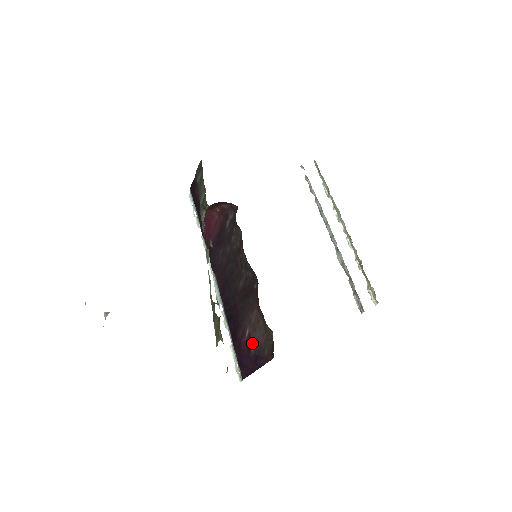
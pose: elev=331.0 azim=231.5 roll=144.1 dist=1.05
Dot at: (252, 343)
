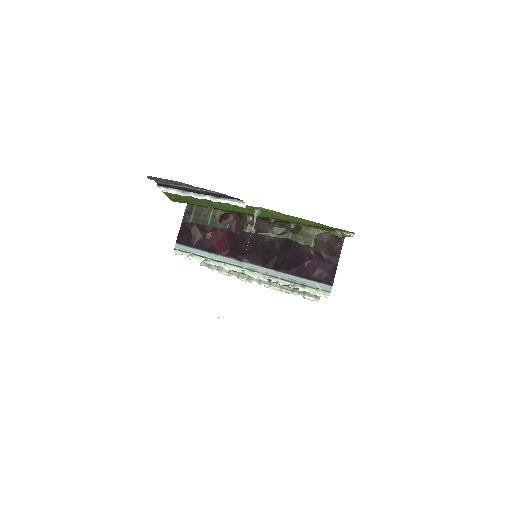
Dot at: (321, 253)
